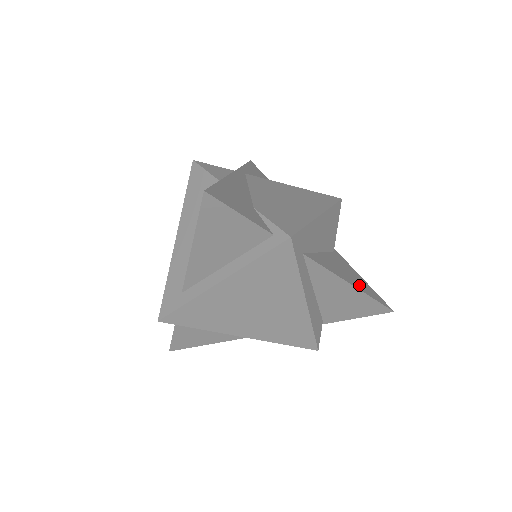
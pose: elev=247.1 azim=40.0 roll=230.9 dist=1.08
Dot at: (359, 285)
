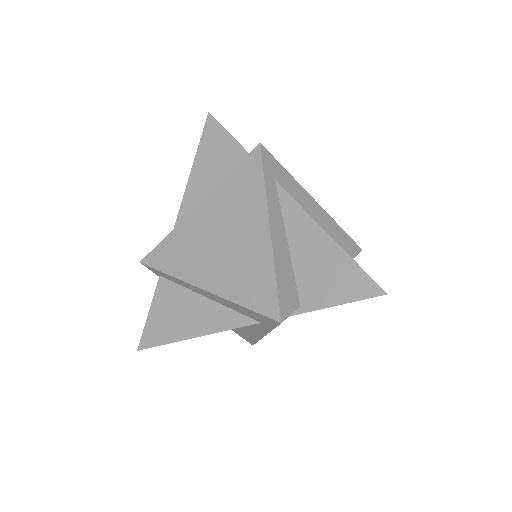
Dot at: occluded
